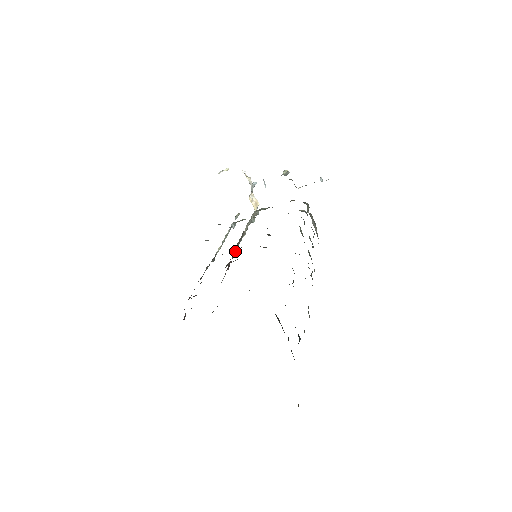
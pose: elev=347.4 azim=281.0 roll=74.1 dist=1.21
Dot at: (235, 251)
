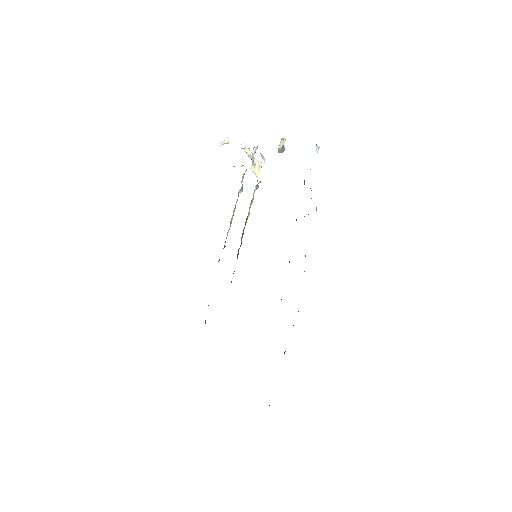
Dot at: occluded
